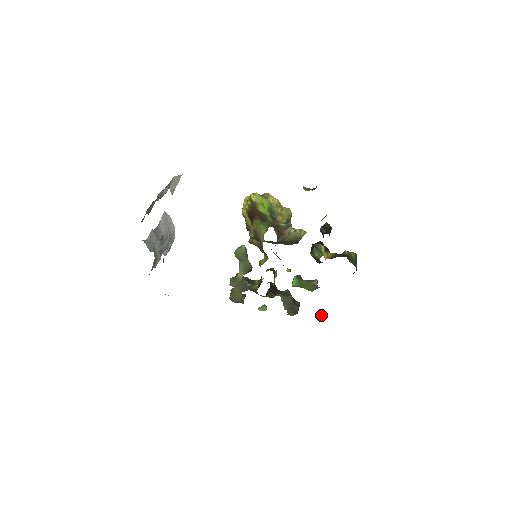
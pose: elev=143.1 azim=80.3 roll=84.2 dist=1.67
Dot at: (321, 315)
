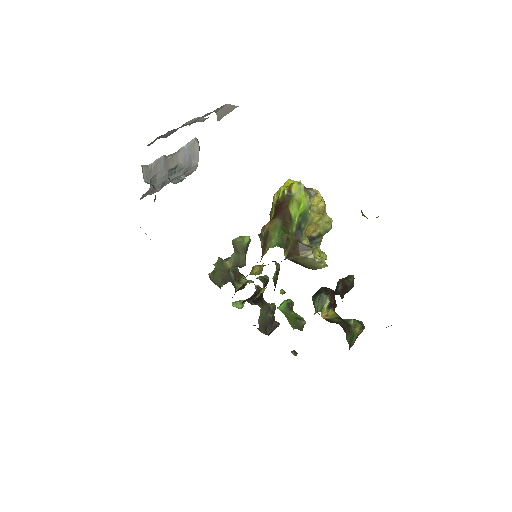
Dot at: (292, 352)
